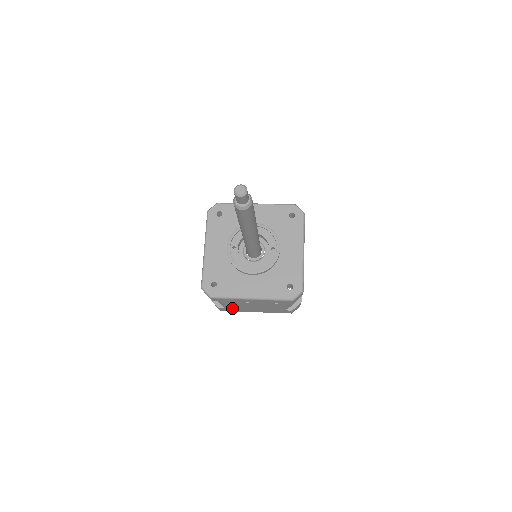
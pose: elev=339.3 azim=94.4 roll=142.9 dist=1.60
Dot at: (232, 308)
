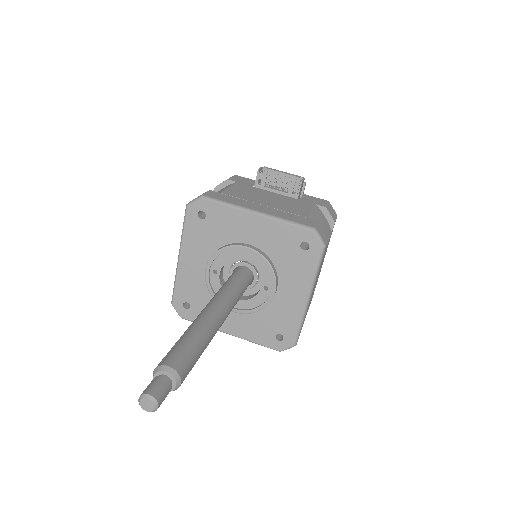
Dot at: occluded
